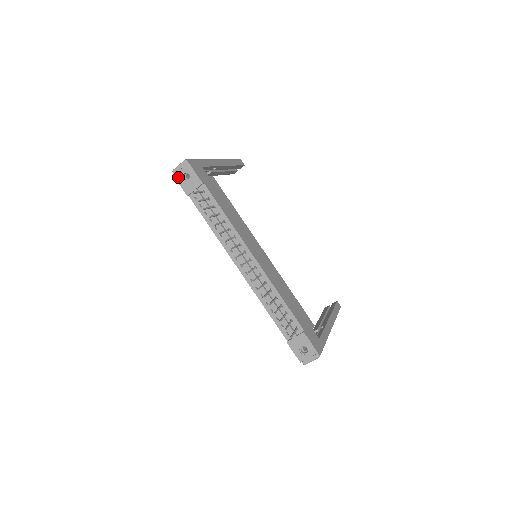
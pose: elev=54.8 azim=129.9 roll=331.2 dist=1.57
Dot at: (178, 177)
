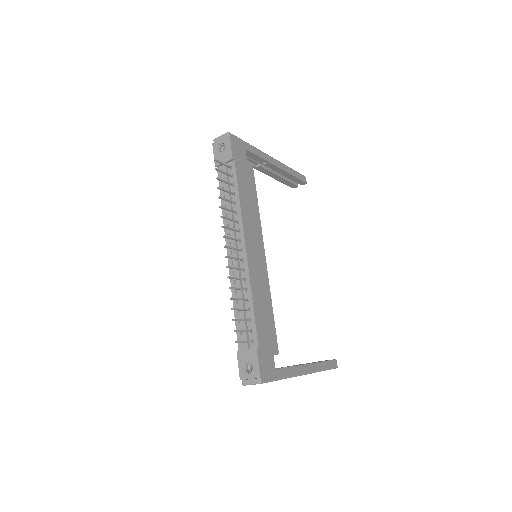
Dot at: (215, 146)
